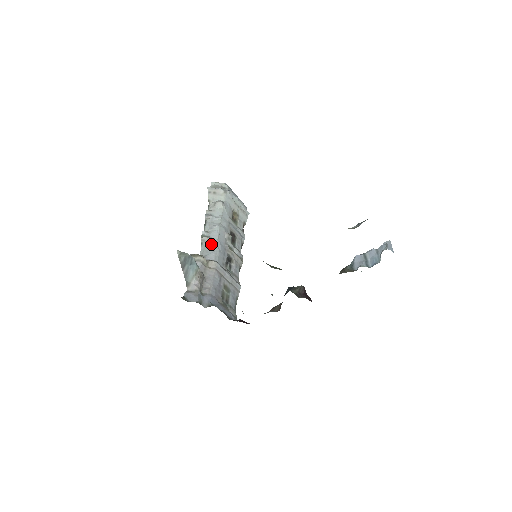
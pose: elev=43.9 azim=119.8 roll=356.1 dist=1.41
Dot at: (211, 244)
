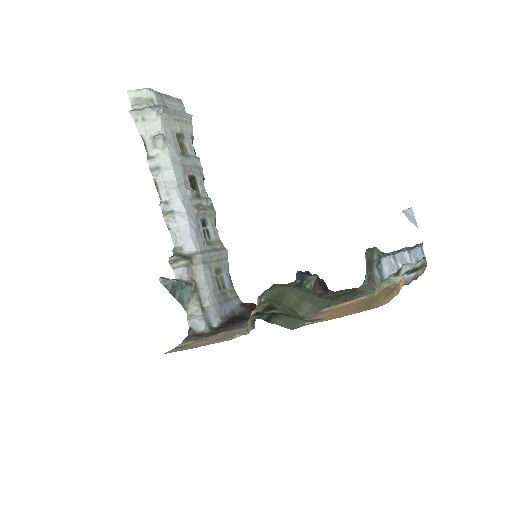
Dot at: (180, 224)
